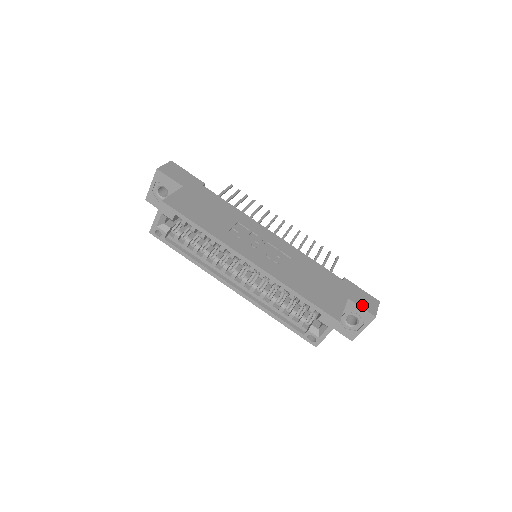
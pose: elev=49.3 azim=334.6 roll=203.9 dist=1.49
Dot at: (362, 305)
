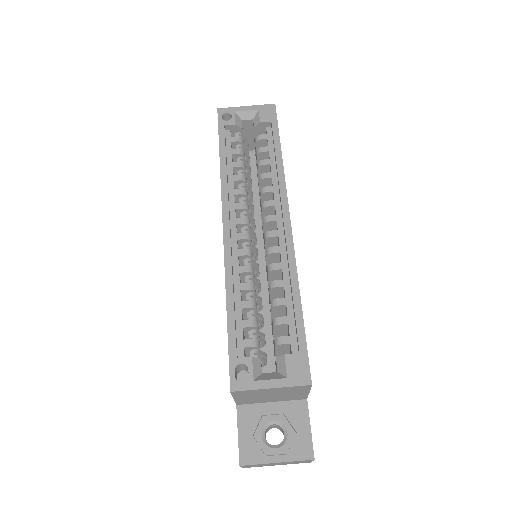
Dot at: (310, 427)
